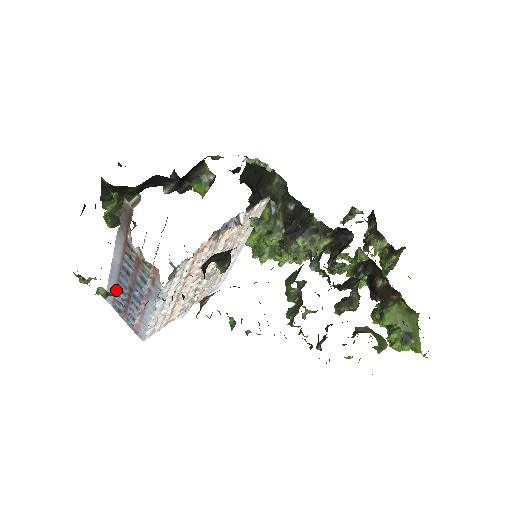
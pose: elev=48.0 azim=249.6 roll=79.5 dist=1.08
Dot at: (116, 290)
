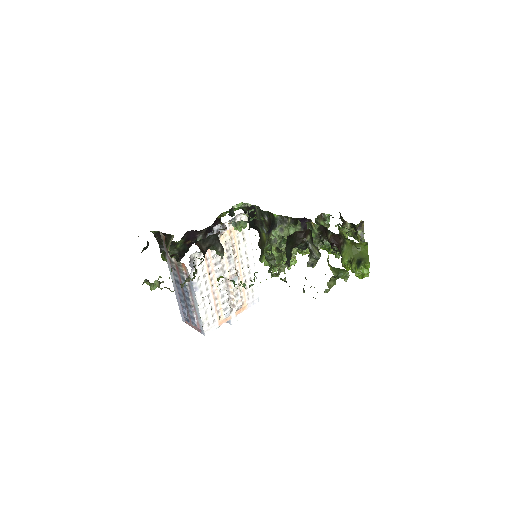
Dot at: (181, 304)
